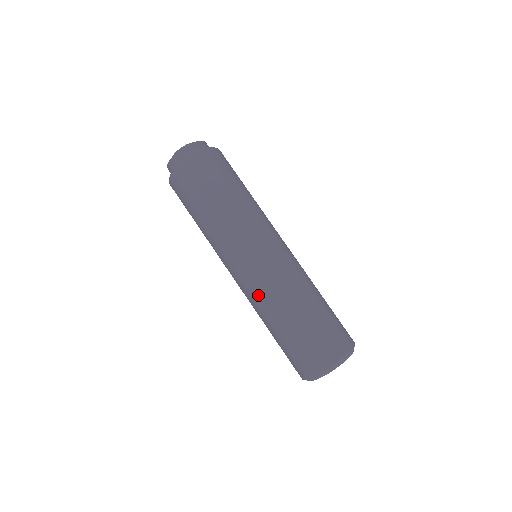
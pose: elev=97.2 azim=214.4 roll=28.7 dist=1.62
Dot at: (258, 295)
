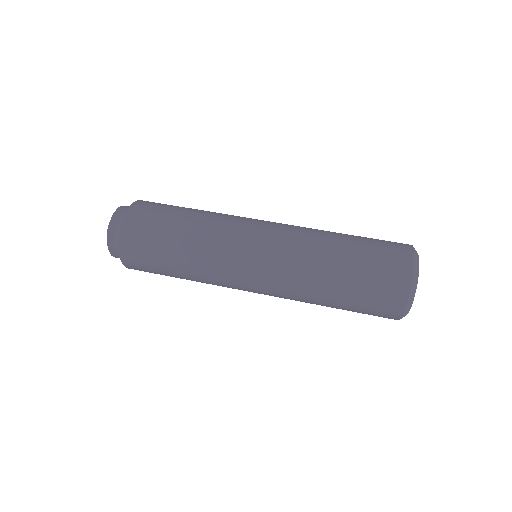
Dot at: (293, 259)
